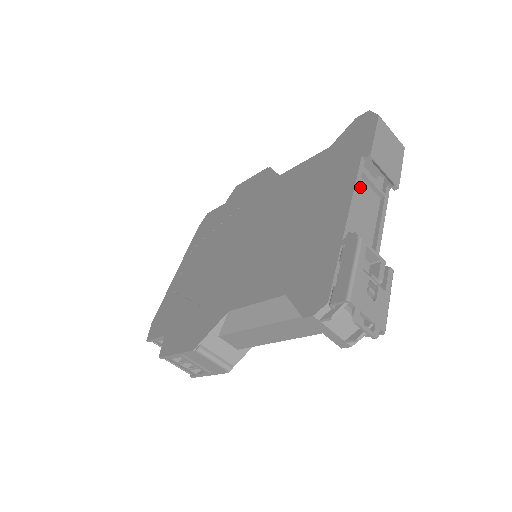
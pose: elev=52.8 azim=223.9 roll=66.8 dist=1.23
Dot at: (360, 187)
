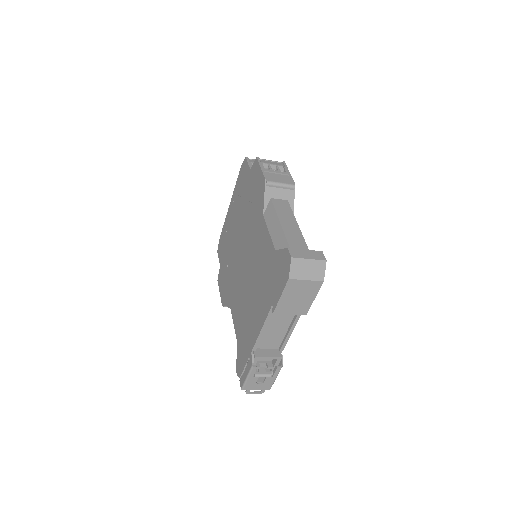
Dot at: (273, 317)
